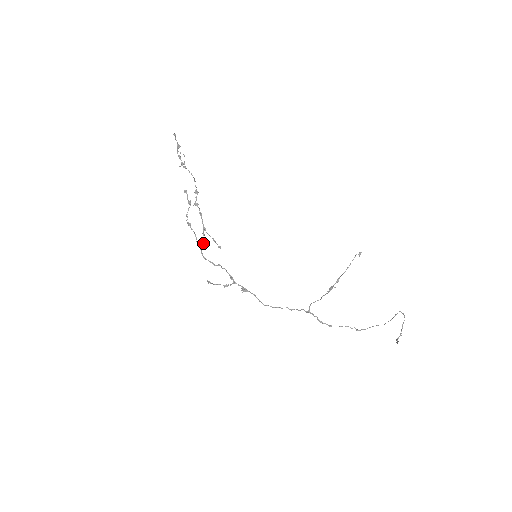
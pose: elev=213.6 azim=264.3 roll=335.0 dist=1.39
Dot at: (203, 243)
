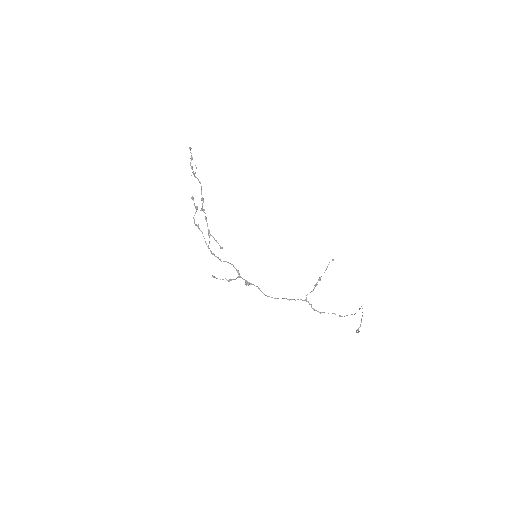
Dot at: occluded
